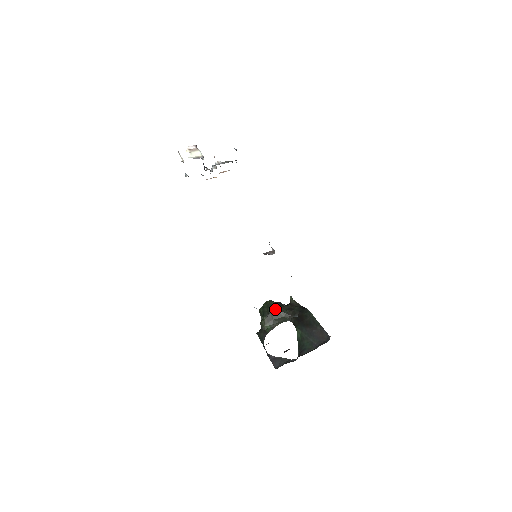
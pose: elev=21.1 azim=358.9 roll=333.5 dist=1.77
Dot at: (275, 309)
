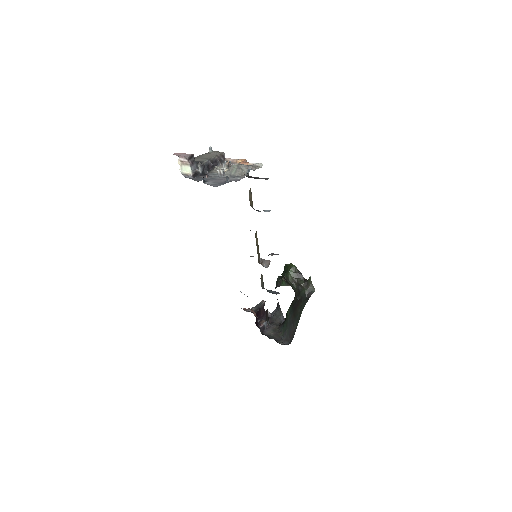
Dot at: (287, 280)
